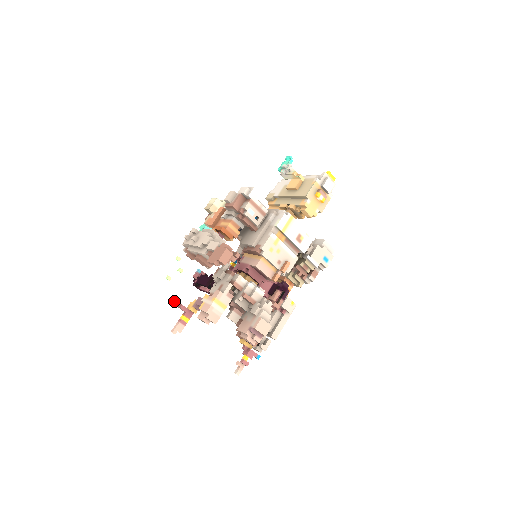
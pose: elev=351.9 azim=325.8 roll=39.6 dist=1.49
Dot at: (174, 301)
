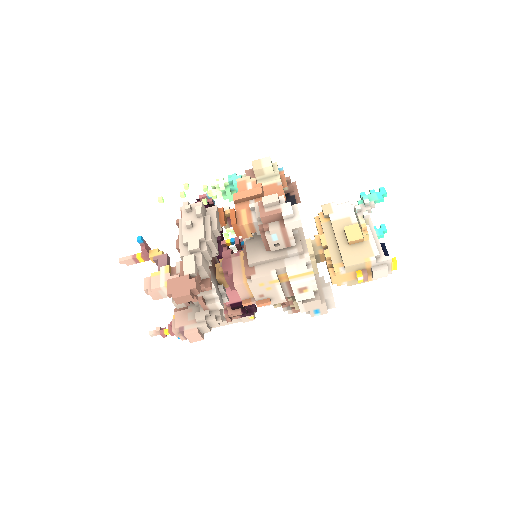
Dot at: (140, 239)
